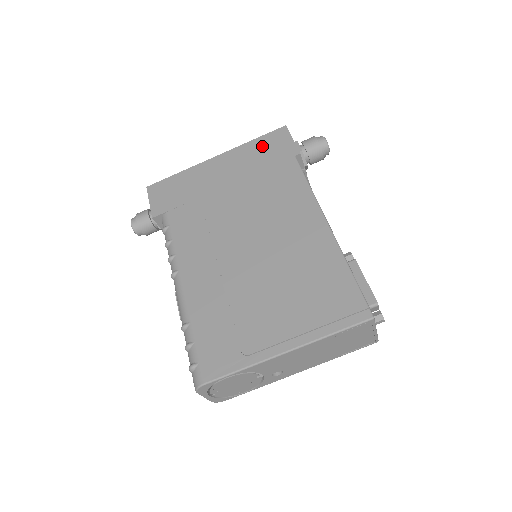
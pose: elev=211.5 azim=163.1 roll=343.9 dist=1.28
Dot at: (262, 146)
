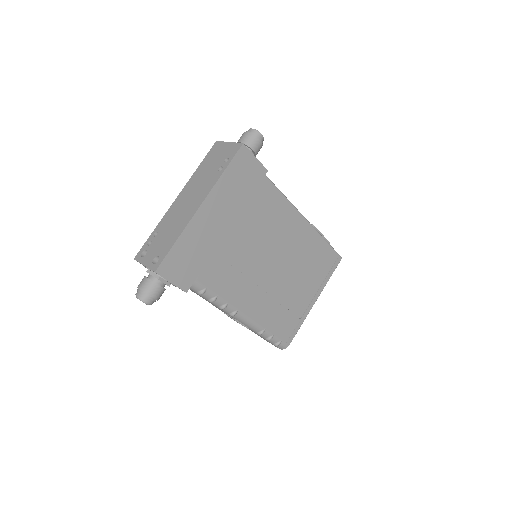
Dot at: (236, 176)
